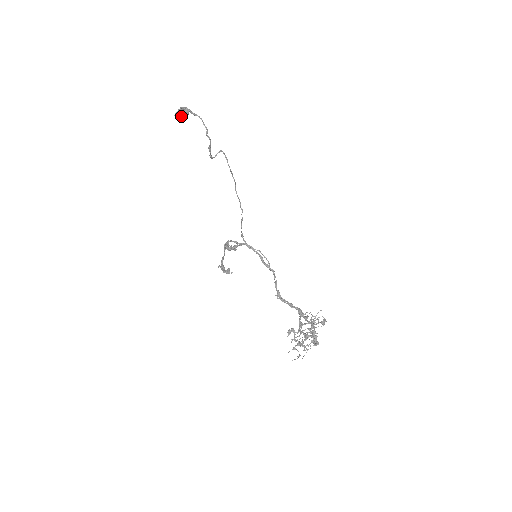
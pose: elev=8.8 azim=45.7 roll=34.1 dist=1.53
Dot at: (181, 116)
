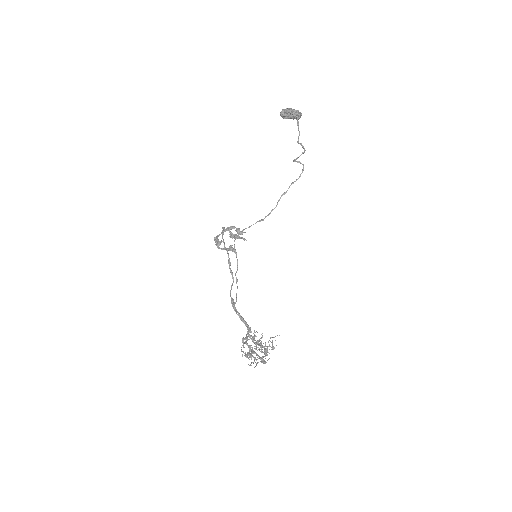
Dot at: (297, 114)
